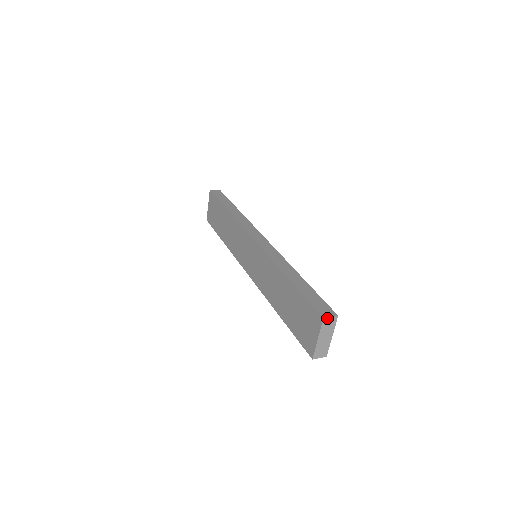
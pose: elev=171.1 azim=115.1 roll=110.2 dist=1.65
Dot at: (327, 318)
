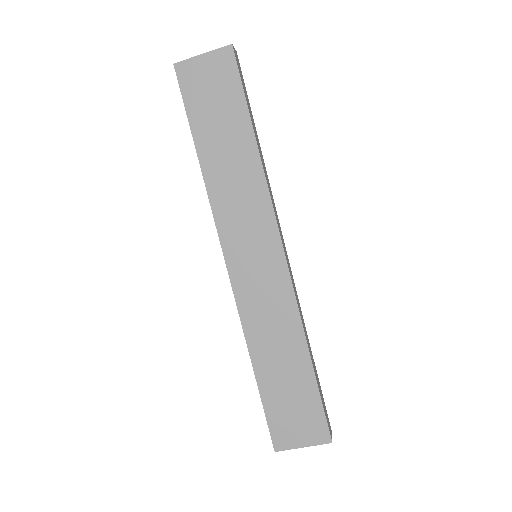
Dot at: (331, 440)
